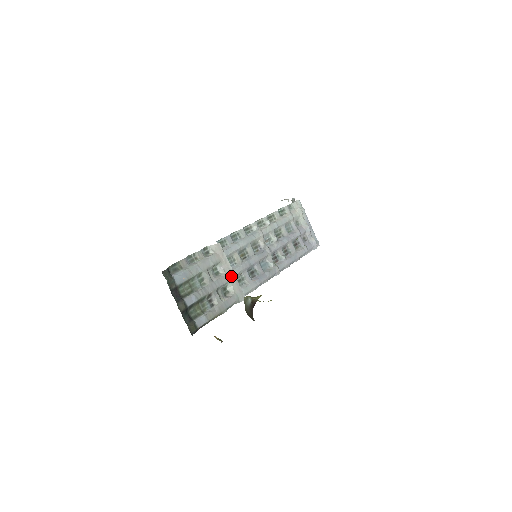
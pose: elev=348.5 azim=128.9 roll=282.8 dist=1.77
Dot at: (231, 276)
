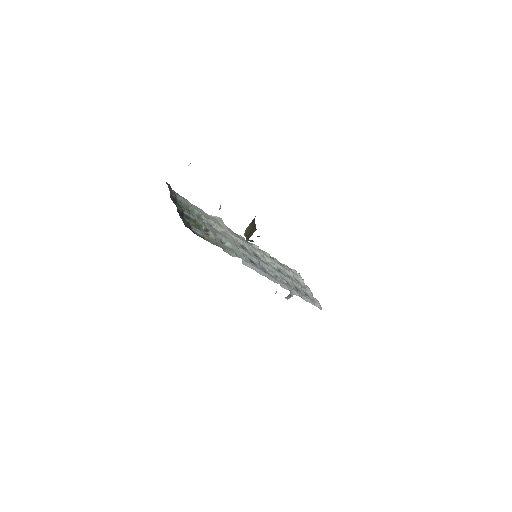
Dot at: (230, 239)
